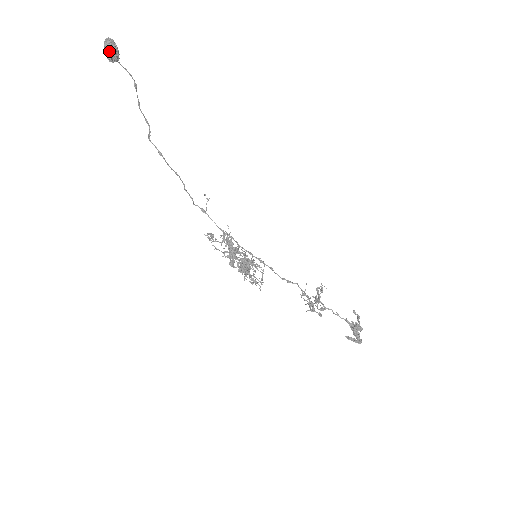
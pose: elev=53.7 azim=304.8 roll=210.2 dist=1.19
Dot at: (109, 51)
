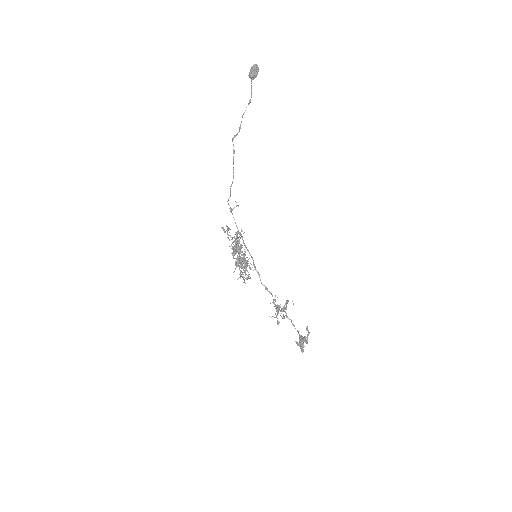
Dot at: (254, 71)
